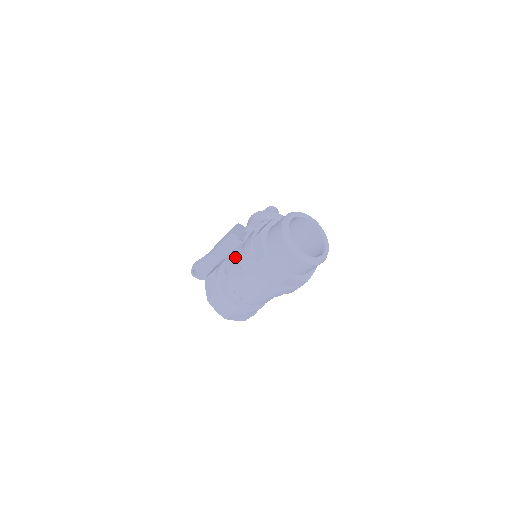
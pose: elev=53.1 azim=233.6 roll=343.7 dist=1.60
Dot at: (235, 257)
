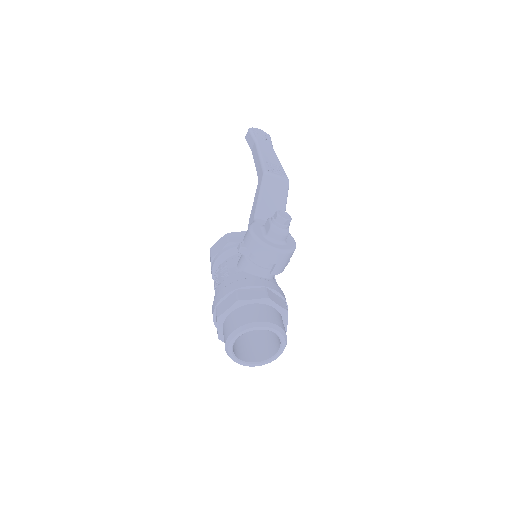
Dot at: (217, 283)
